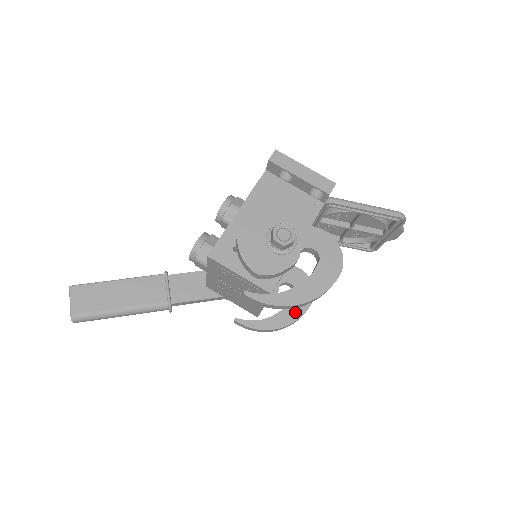
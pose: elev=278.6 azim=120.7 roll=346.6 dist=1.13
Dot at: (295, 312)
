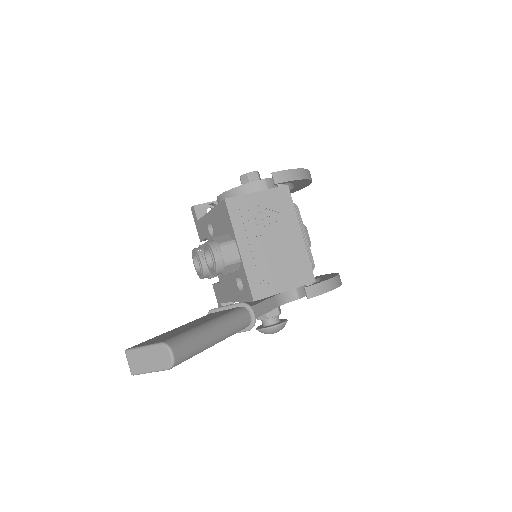
Dot at: (330, 275)
